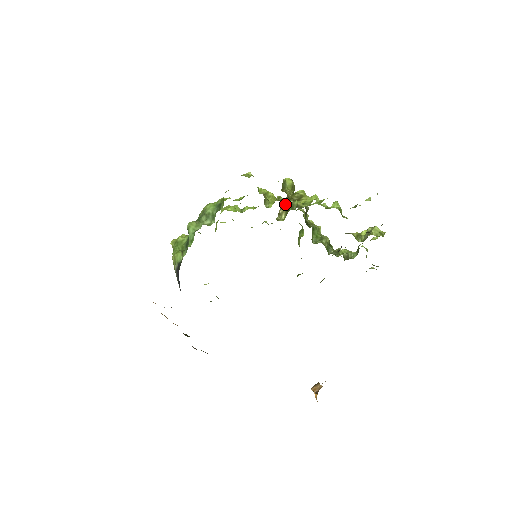
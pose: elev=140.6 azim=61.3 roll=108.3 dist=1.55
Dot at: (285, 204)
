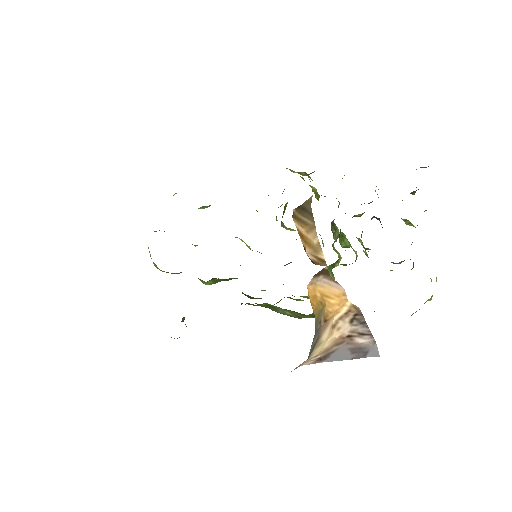
Dot at: (301, 174)
